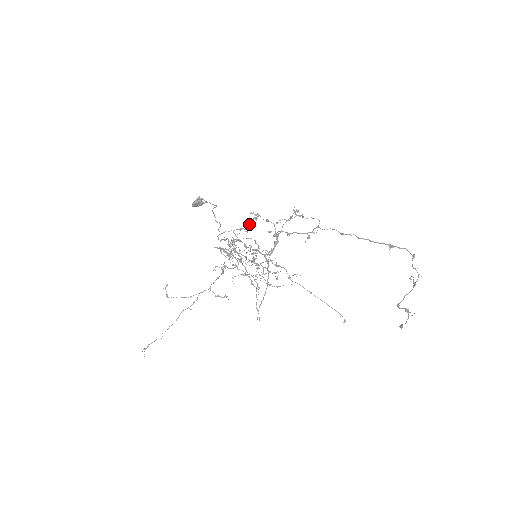
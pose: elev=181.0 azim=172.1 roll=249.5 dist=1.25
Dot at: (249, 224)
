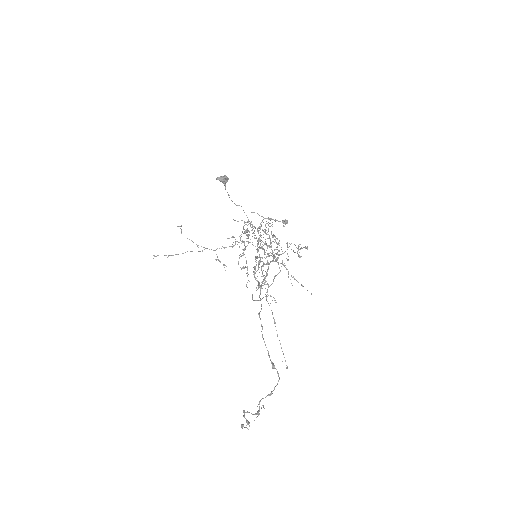
Dot at: occluded
